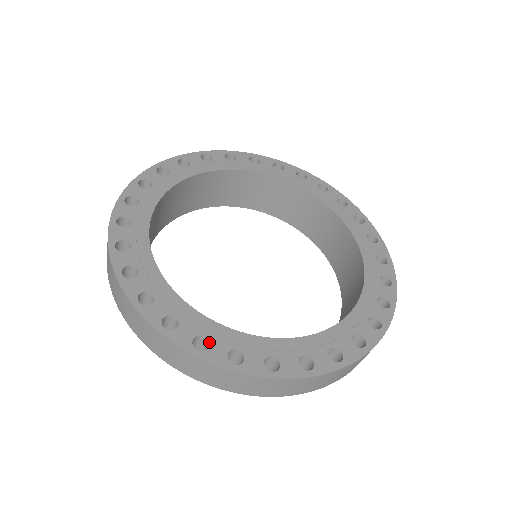
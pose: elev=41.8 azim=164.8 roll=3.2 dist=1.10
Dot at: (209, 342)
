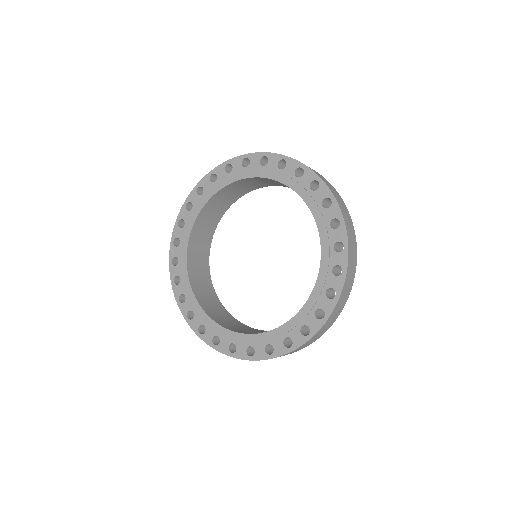
Dot at: occluded
